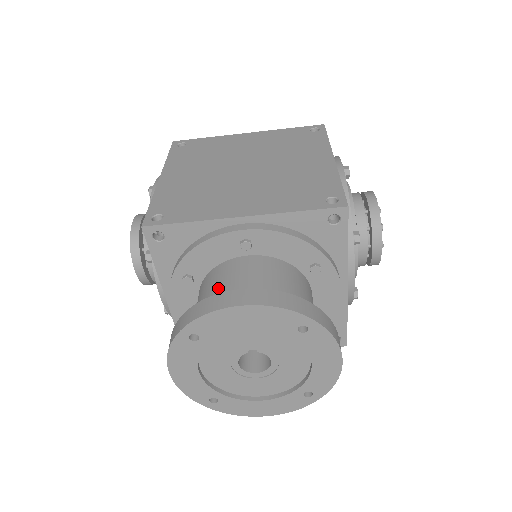
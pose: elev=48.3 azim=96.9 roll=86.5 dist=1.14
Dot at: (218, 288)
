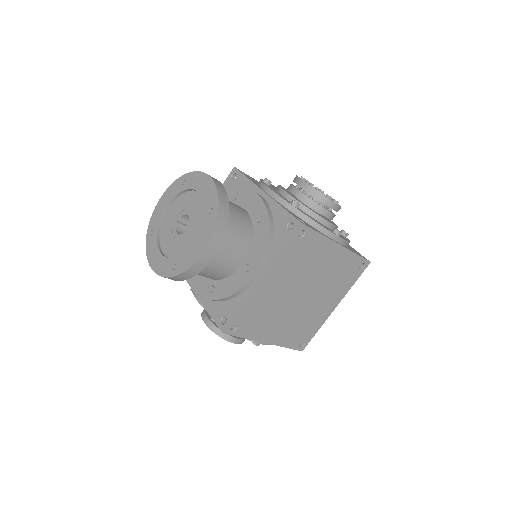
Dot at: occluded
